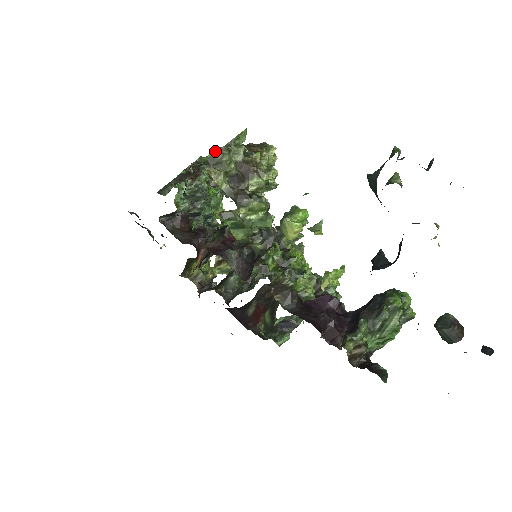
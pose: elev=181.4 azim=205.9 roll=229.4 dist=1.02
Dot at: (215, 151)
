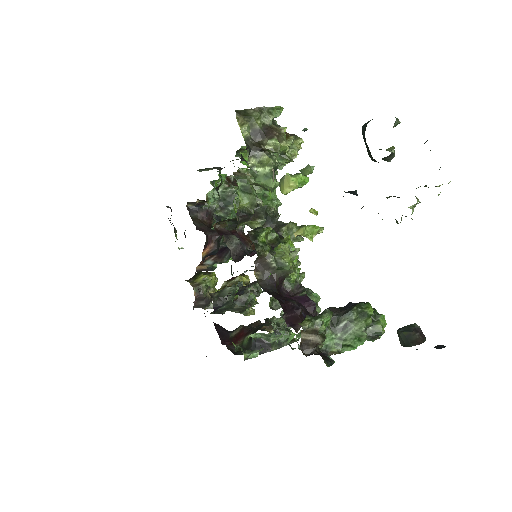
Dot at: occluded
